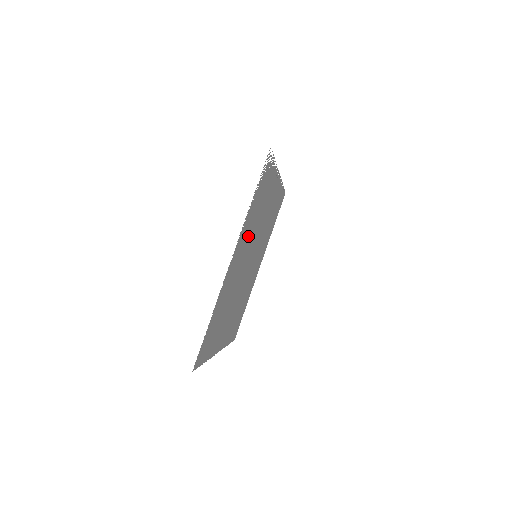
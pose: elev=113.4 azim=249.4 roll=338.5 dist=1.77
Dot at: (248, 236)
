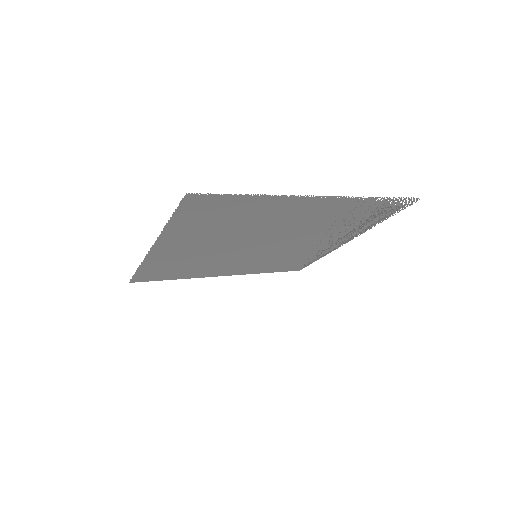
Dot at: (318, 219)
